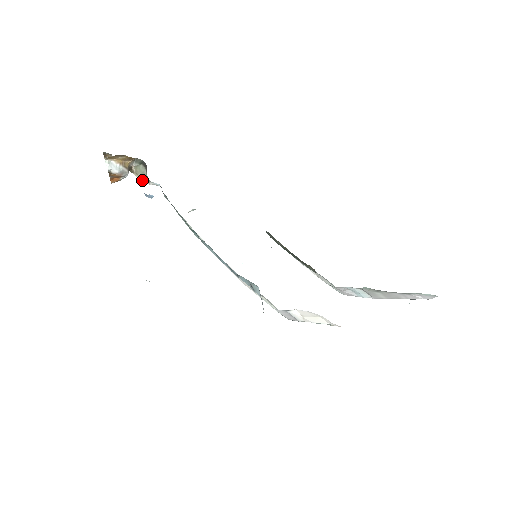
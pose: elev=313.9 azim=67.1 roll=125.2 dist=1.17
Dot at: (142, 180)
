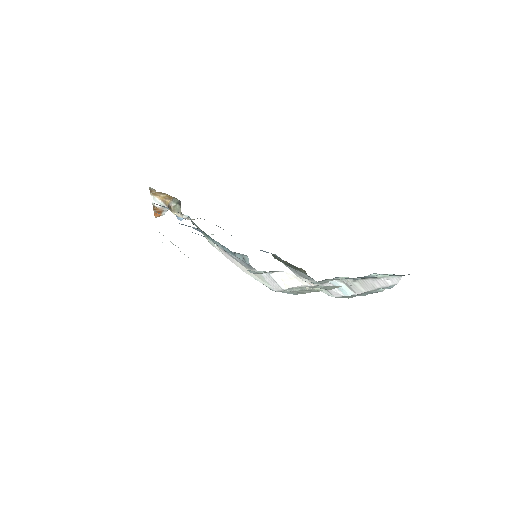
Dot at: (178, 216)
